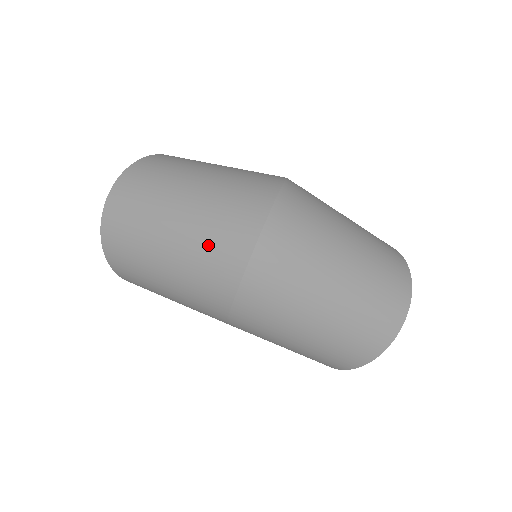
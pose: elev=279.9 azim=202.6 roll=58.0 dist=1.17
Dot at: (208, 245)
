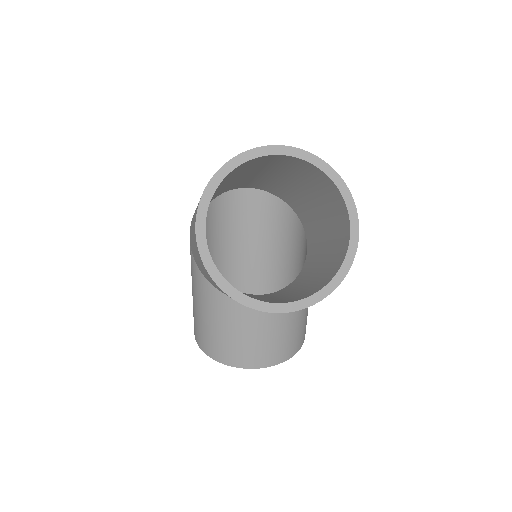
Dot at: occluded
